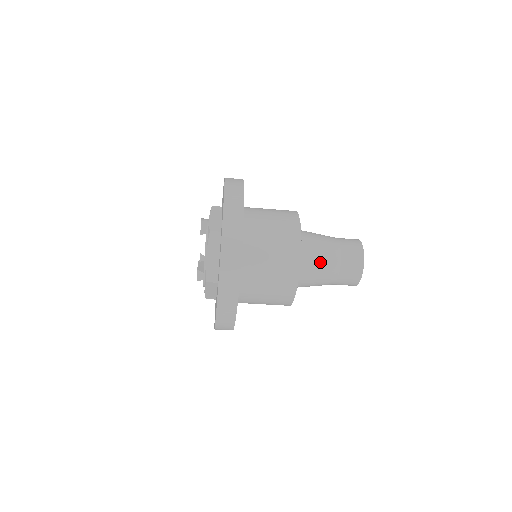
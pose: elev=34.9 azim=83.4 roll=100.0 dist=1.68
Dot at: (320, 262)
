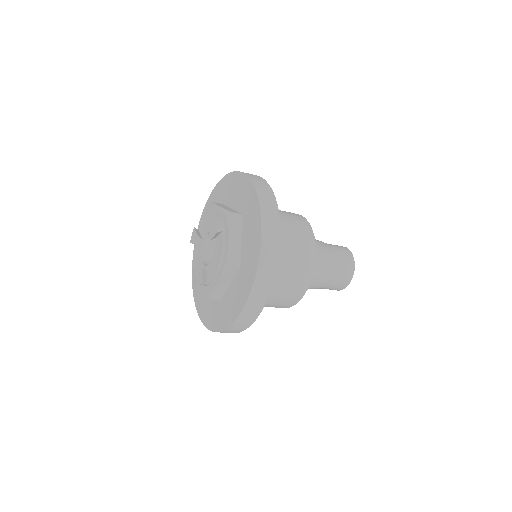
Dot at: (315, 283)
